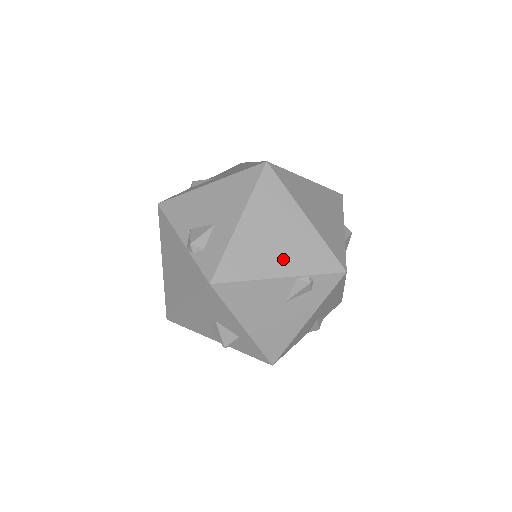
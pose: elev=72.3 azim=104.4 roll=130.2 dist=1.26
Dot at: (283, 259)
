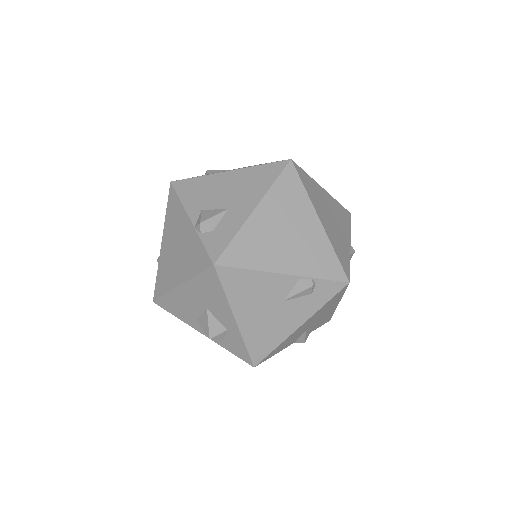
Dot at: (290, 256)
